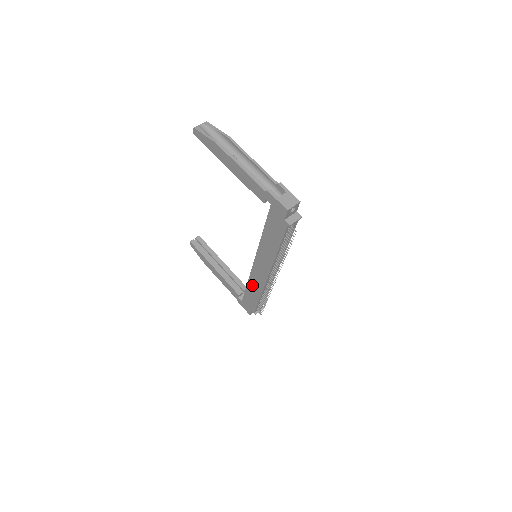
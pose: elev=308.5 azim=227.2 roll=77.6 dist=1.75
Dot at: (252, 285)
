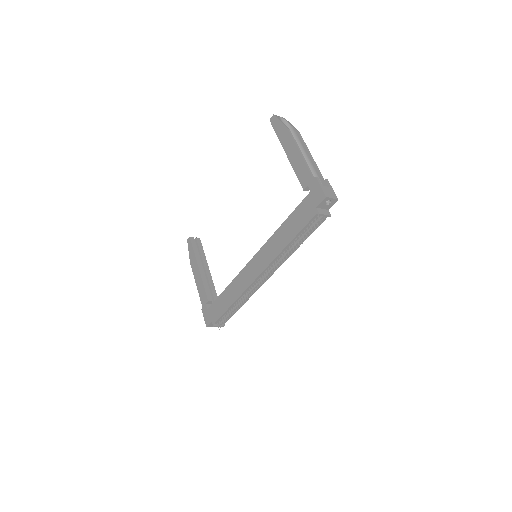
Dot at: (233, 287)
